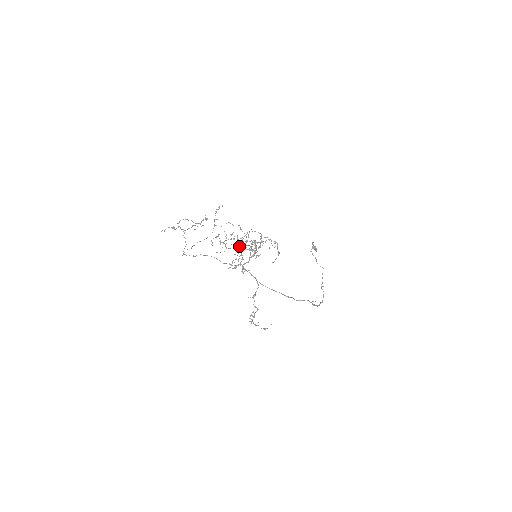
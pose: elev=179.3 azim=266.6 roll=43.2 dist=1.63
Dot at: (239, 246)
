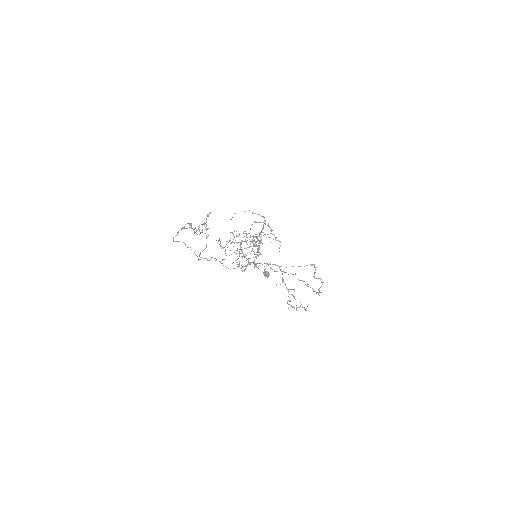
Dot at: (246, 242)
